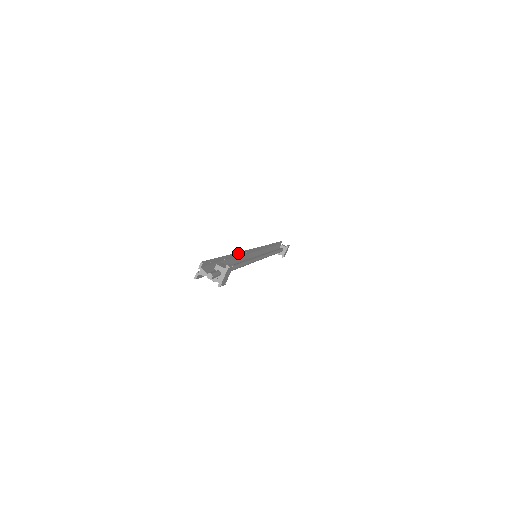
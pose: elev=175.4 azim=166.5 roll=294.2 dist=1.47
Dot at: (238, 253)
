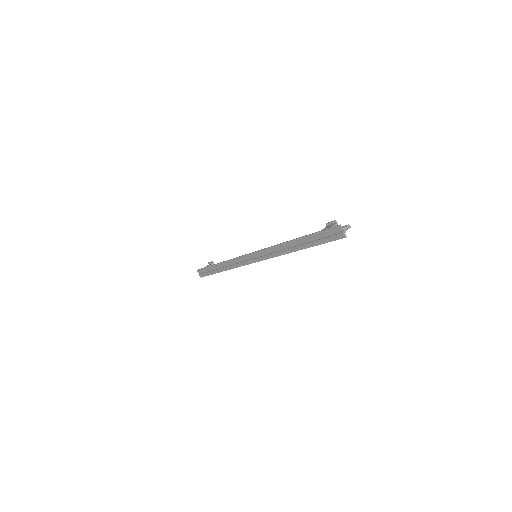
Dot at: (282, 243)
